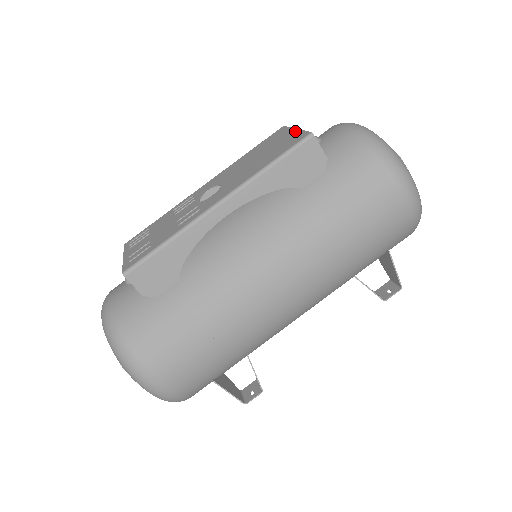
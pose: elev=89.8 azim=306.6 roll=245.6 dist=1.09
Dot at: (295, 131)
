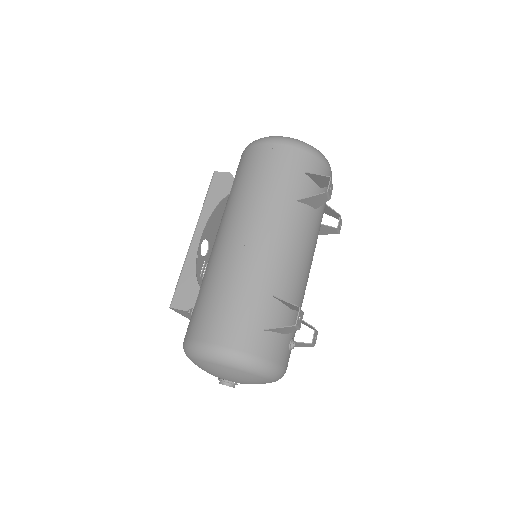
Dot at: occluded
